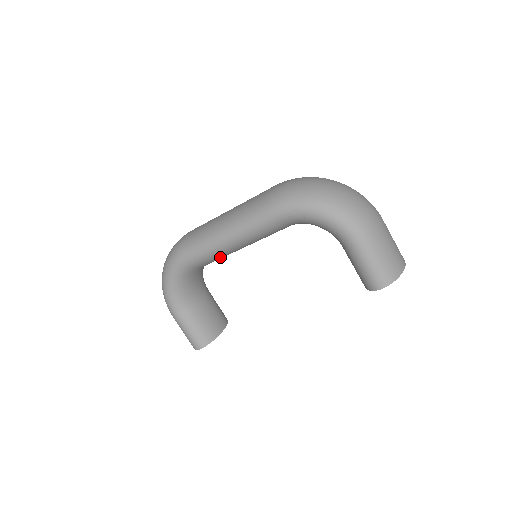
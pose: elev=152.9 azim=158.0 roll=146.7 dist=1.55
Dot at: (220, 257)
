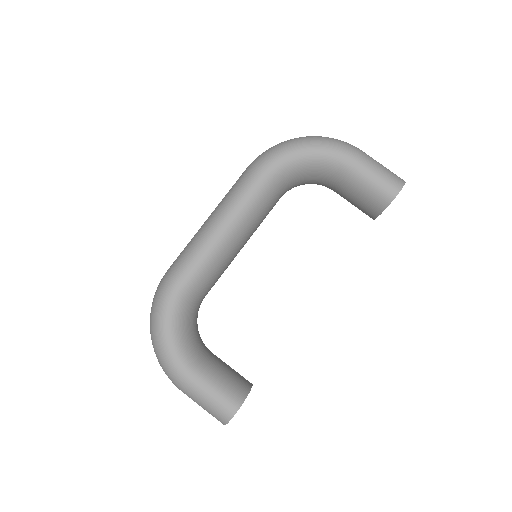
Dot at: (219, 265)
